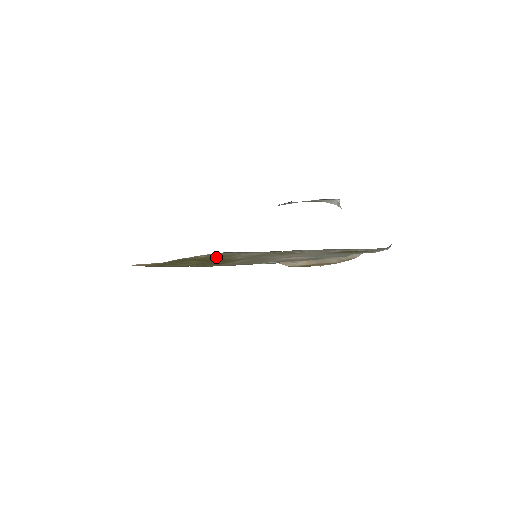
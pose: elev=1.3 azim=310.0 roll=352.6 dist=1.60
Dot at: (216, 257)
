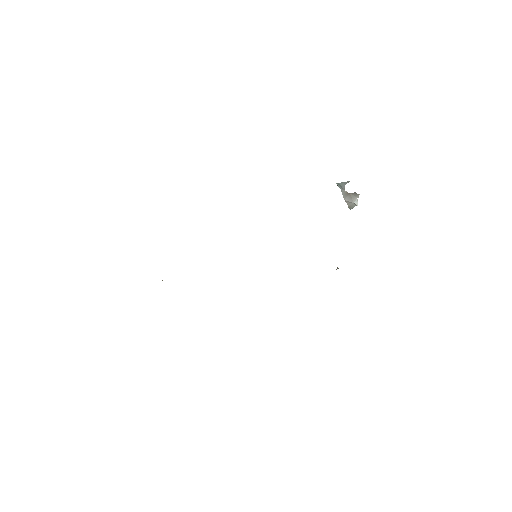
Dot at: occluded
